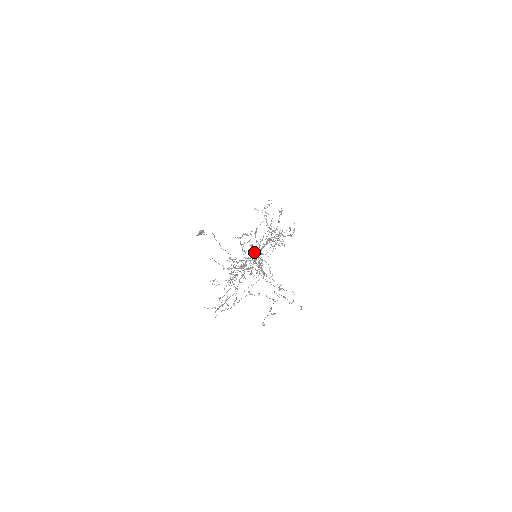
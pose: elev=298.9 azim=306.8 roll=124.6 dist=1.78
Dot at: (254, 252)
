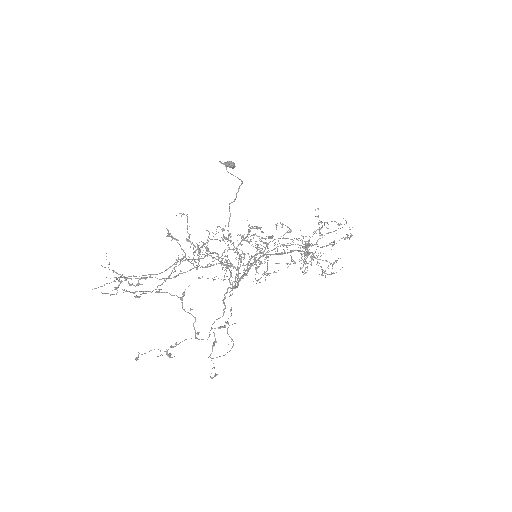
Dot at: occluded
